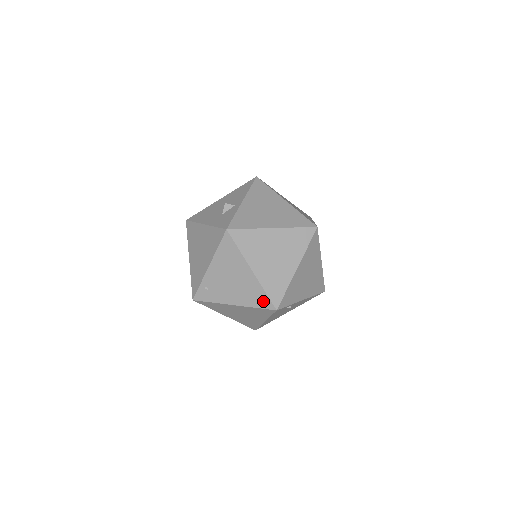
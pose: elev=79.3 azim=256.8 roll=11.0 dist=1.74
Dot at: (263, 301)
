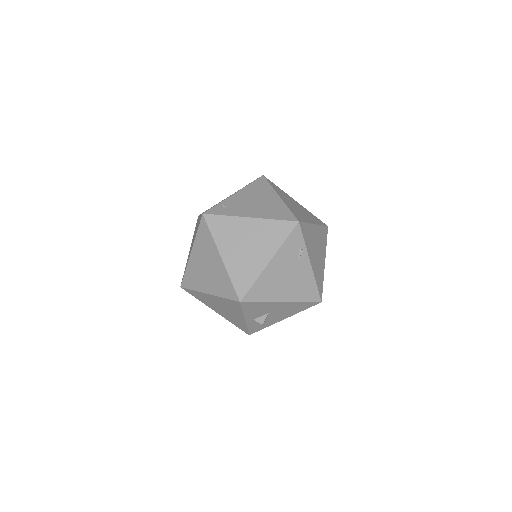
Dot at: (285, 215)
